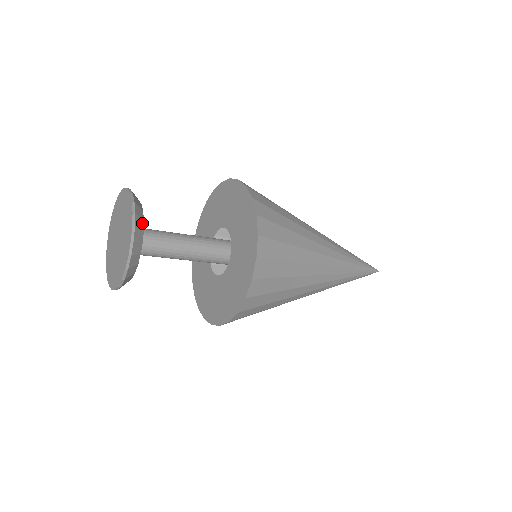
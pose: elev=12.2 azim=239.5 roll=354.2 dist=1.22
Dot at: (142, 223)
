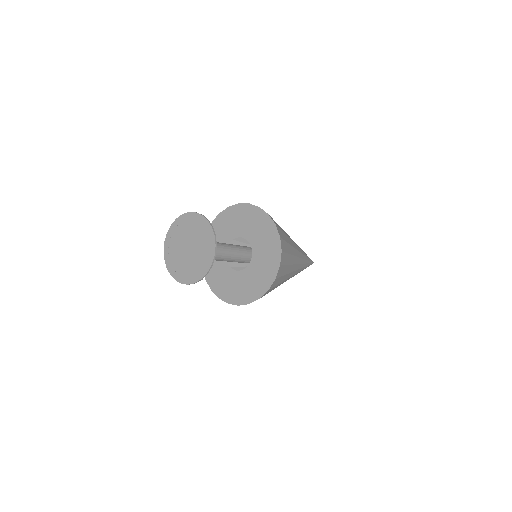
Dot at: occluded
